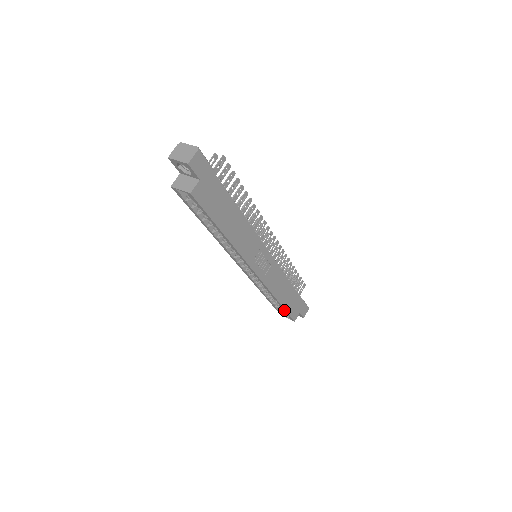
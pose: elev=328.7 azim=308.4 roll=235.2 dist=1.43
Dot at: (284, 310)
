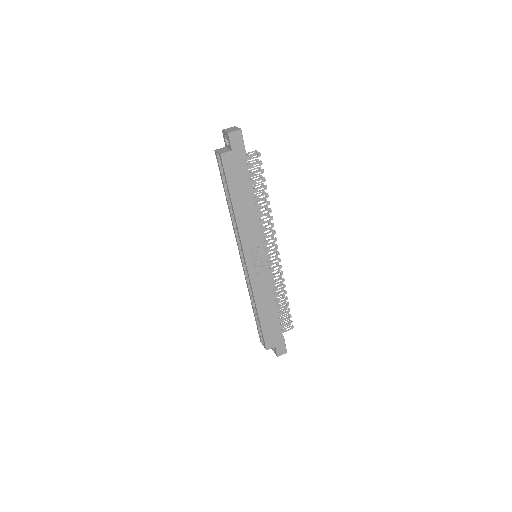
Dot at: (261, 328)
